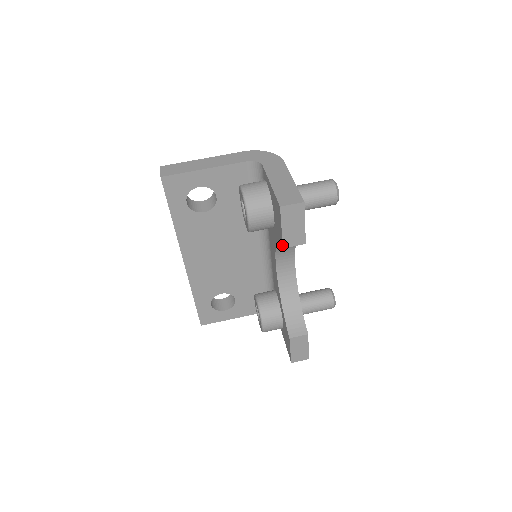
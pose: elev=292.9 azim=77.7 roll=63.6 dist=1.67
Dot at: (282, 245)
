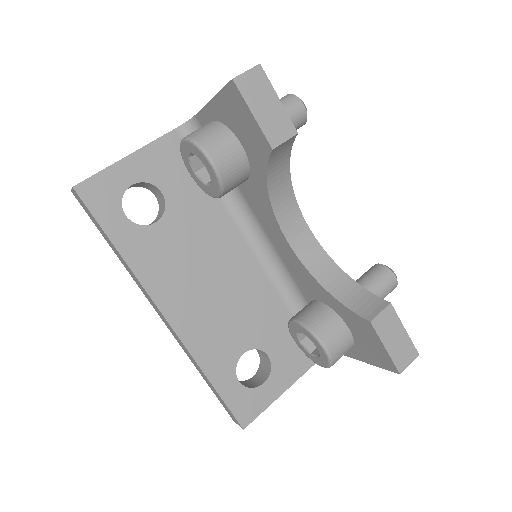
Dot at: (269, 147)
